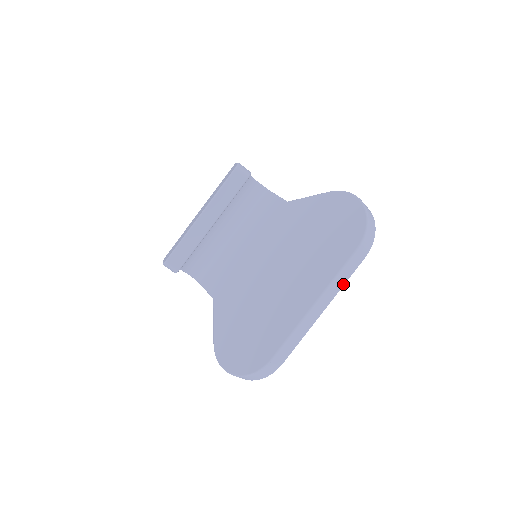
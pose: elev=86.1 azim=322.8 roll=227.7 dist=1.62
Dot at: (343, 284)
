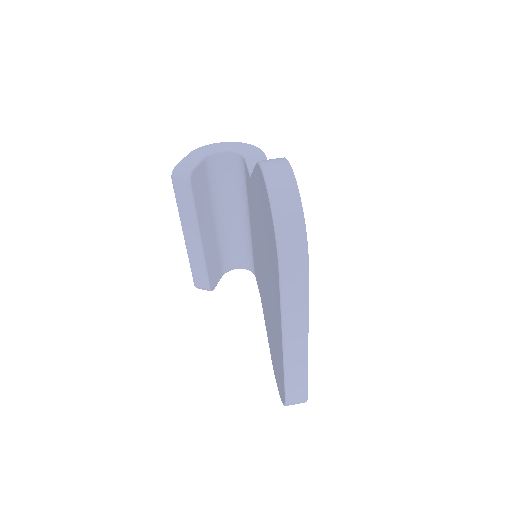
Dot at: (306, 306)
